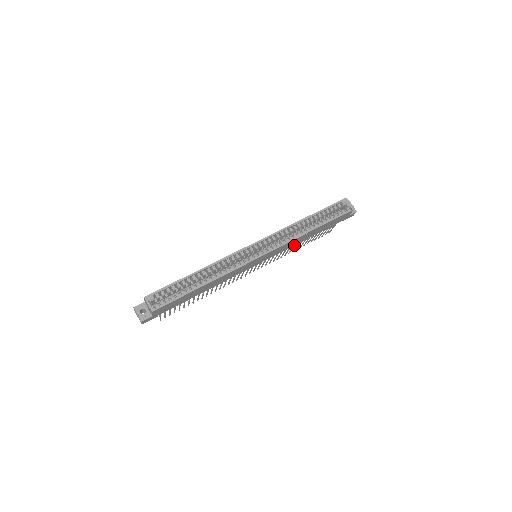
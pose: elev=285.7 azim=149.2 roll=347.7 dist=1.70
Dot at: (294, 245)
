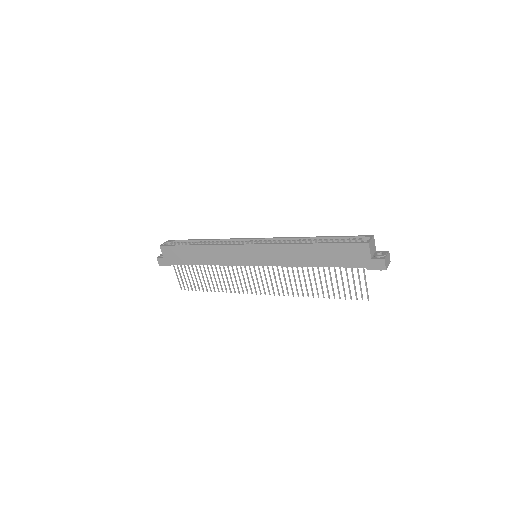
Dot at: (297, 266)
